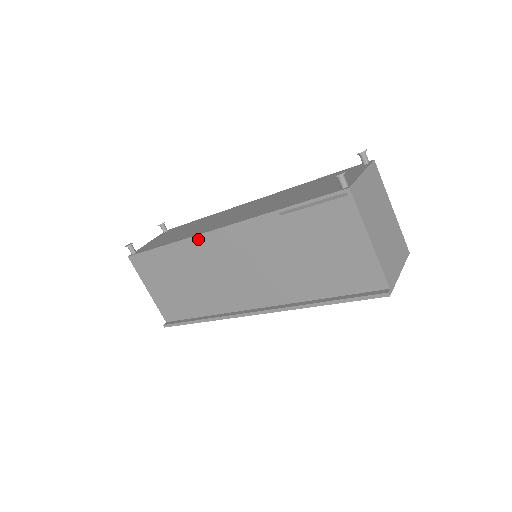
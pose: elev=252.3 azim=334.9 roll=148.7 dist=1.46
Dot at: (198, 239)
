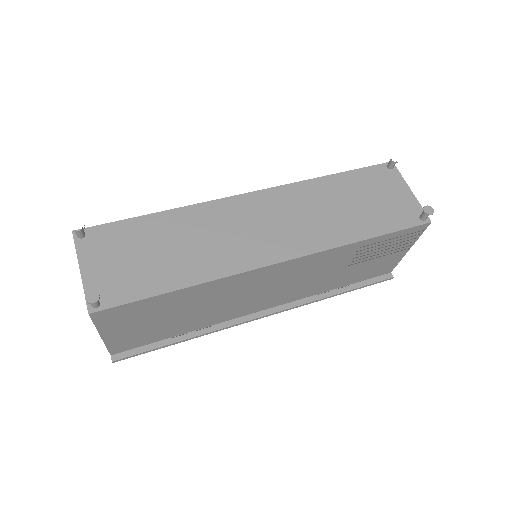
Dot at: (245, 275)
